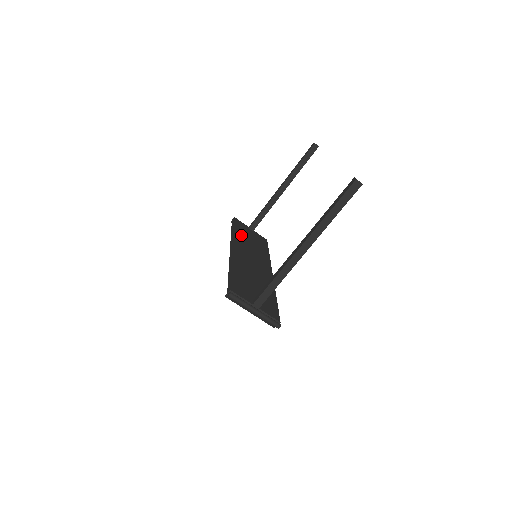
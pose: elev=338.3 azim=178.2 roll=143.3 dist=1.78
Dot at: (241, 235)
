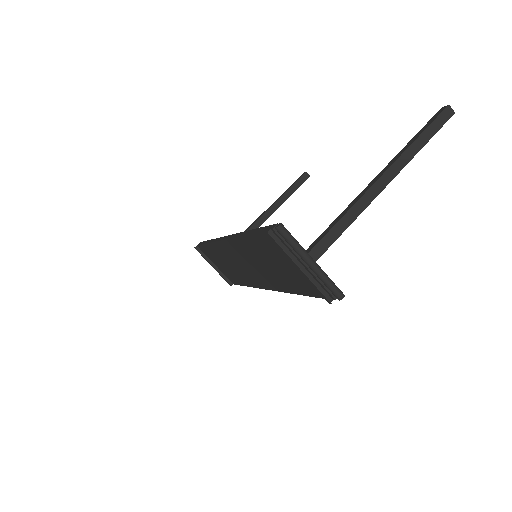
Dot at: occluded
